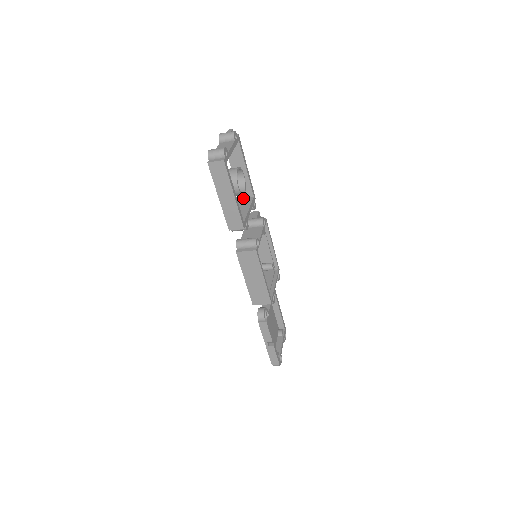
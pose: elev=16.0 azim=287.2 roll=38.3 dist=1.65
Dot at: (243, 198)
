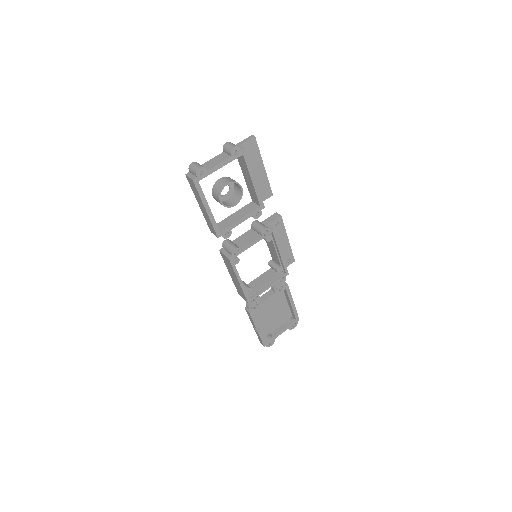
Dot at: (253, 203)
